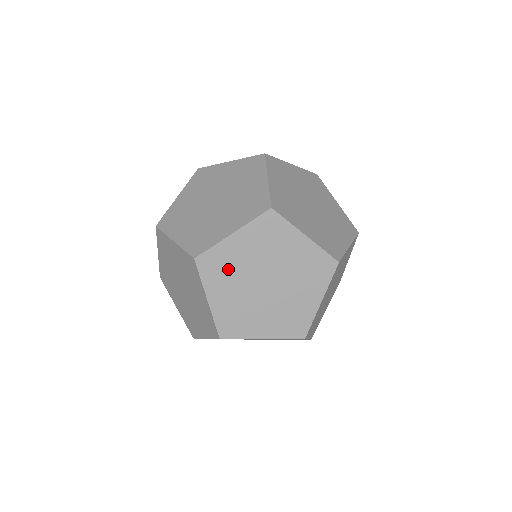
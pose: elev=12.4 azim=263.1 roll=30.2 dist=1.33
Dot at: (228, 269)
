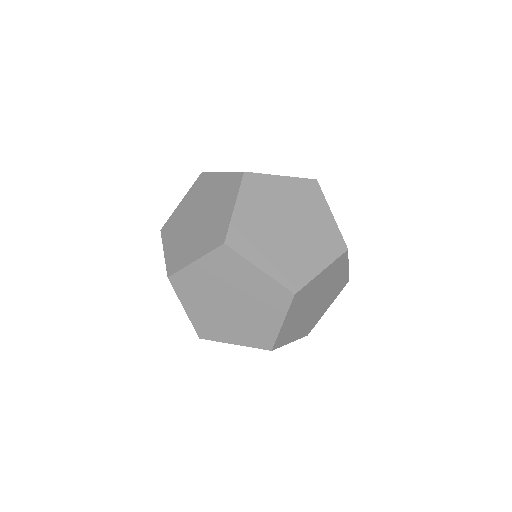
Dot at: occluded
